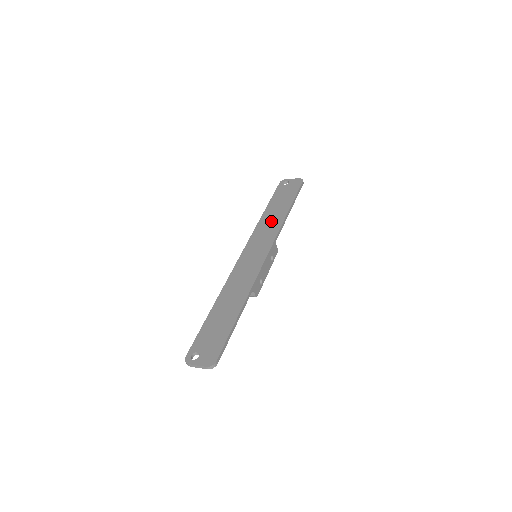
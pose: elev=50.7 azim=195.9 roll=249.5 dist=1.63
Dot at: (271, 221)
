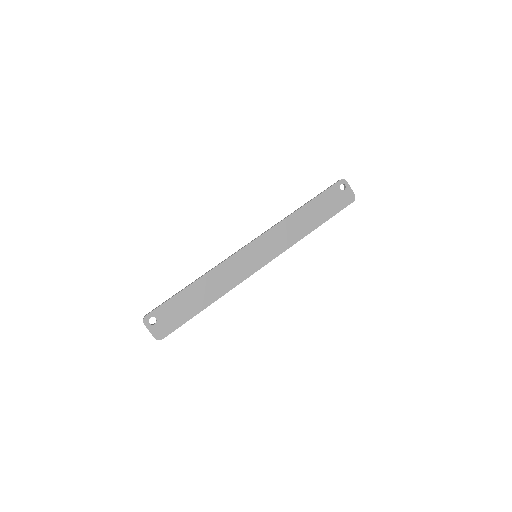
Dot at: (295, 228)
